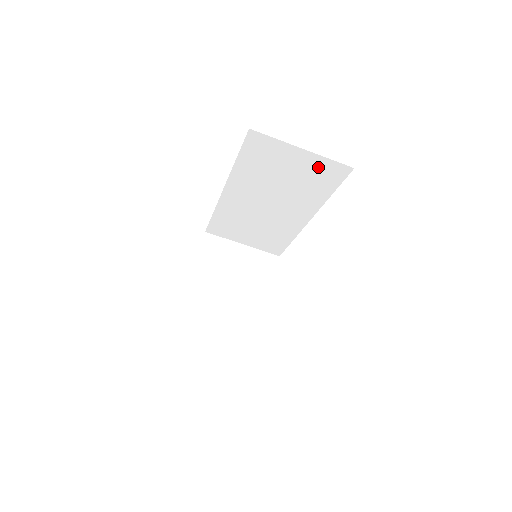
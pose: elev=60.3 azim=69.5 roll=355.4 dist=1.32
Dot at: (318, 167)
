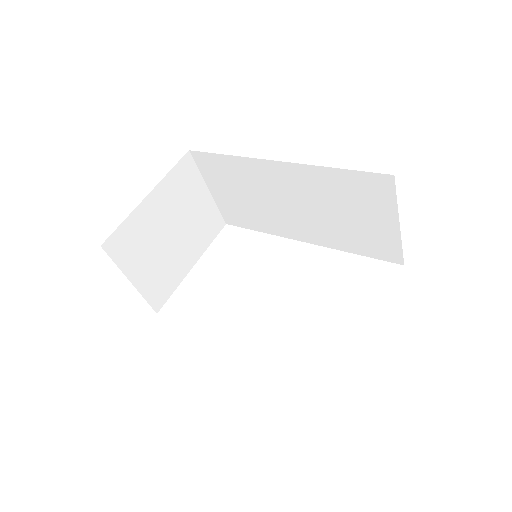
Dot at: (384, 239)
